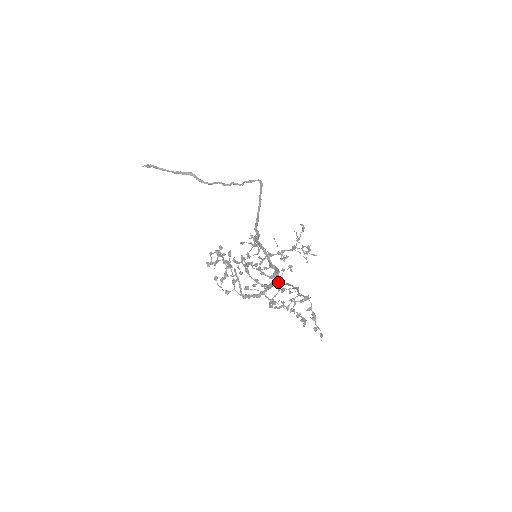
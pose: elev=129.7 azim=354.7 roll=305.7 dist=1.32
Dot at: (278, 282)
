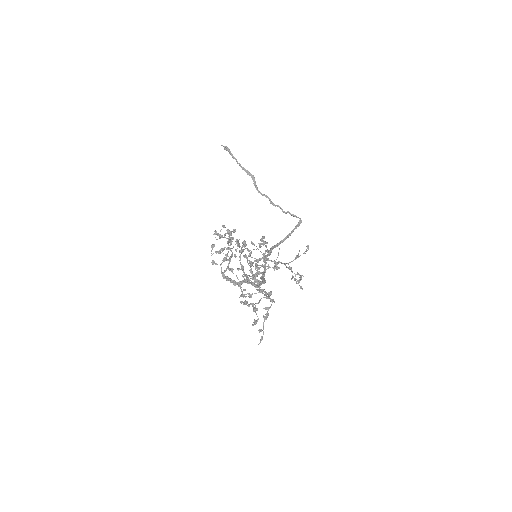
Dot at: (258, 273)
